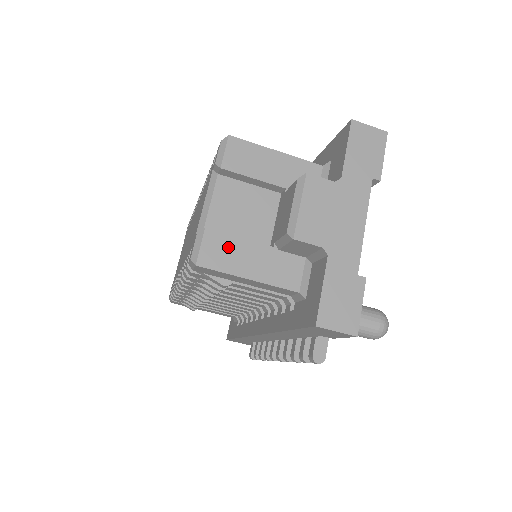
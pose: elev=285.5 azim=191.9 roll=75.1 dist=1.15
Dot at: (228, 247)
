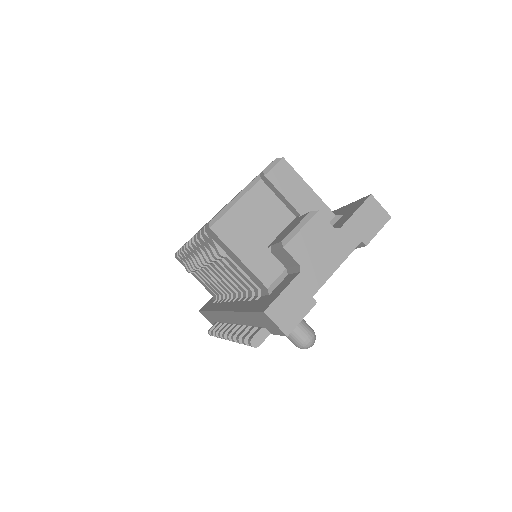
Dot at: (238, 229)
